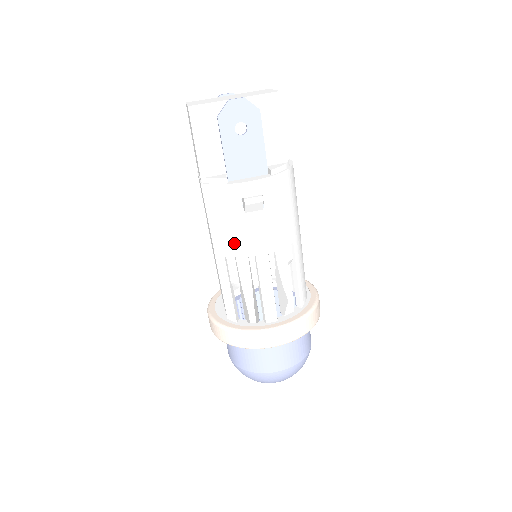
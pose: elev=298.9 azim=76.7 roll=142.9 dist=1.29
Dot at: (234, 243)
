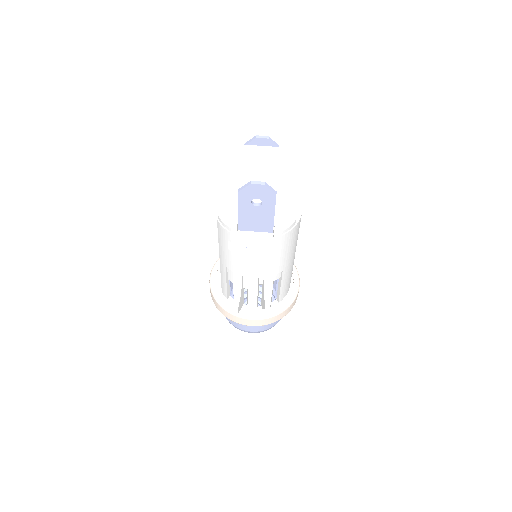
Dot at: (234, 265)
